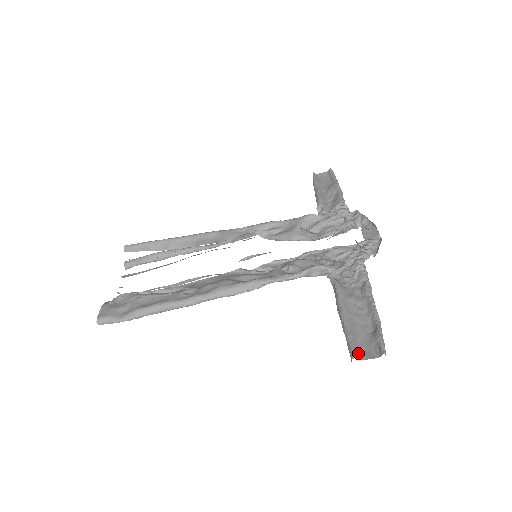
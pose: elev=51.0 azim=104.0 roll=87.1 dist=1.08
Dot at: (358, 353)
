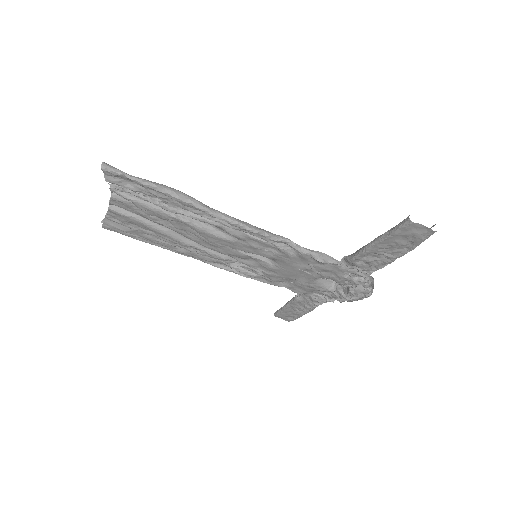
Dot at: (412, 222)
